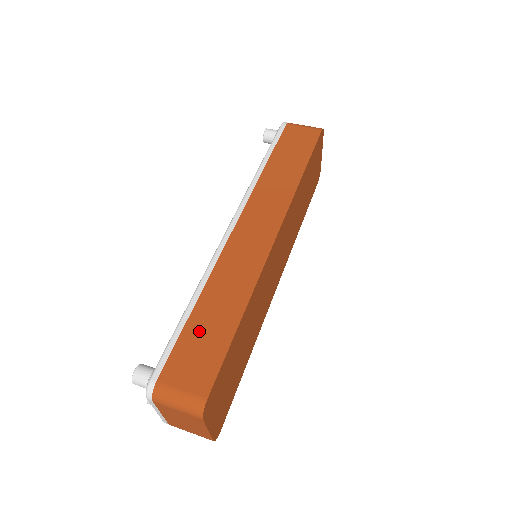
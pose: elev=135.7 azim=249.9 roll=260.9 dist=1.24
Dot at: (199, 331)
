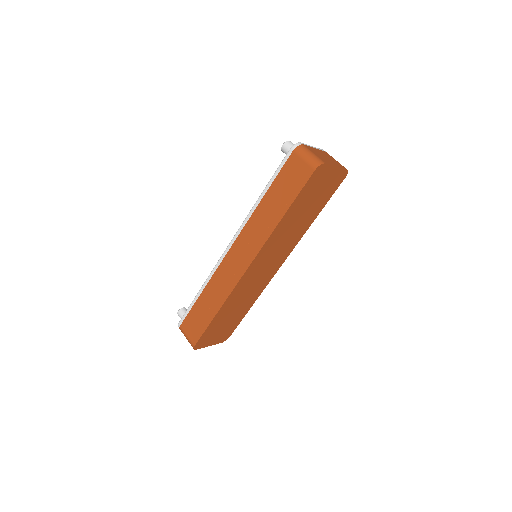
Dot at: (199, 311)
